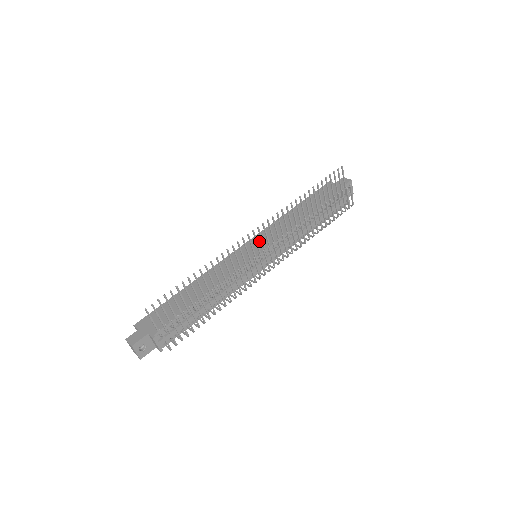
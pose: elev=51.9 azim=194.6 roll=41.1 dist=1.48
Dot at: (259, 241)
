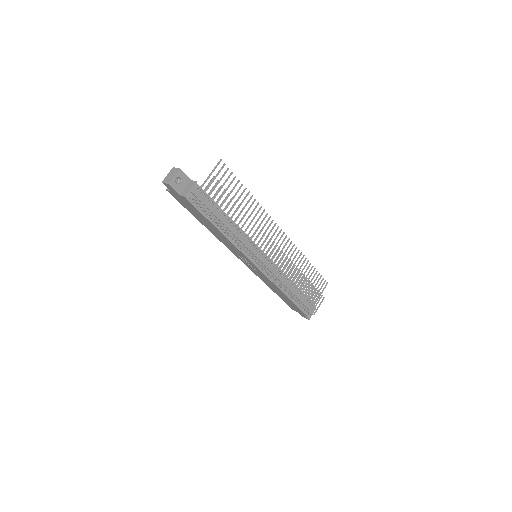
Dot at: occluded
